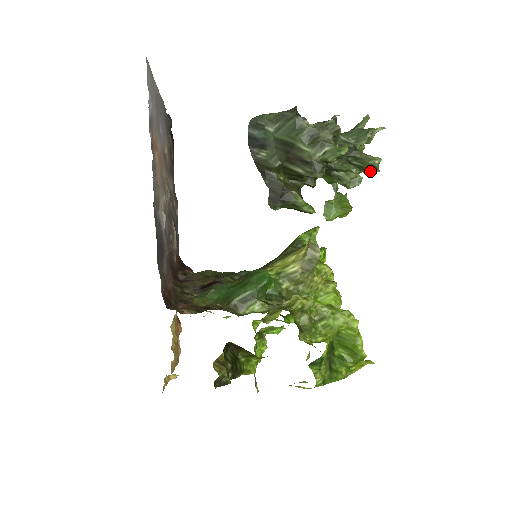
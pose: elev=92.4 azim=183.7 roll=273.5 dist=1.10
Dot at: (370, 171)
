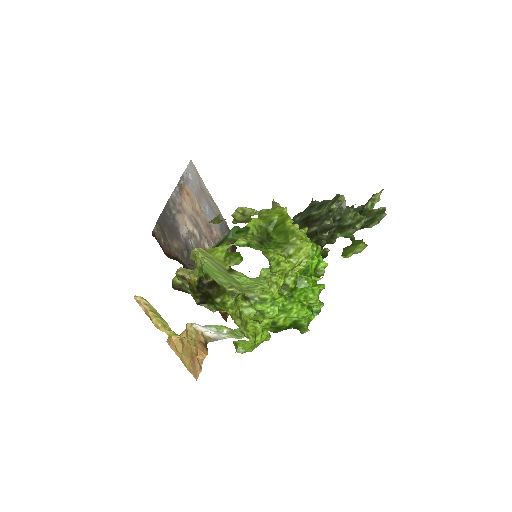
Dot at: (379, 218)
